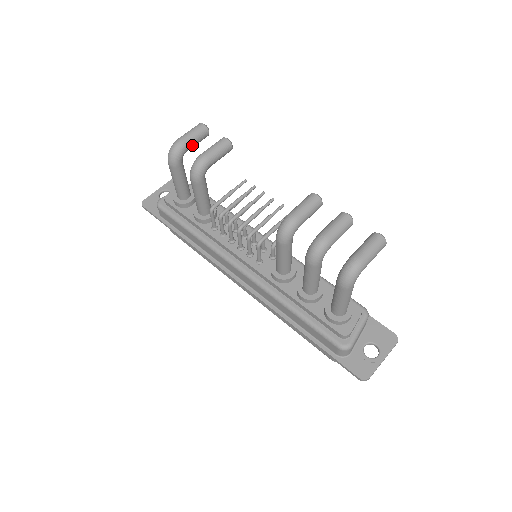
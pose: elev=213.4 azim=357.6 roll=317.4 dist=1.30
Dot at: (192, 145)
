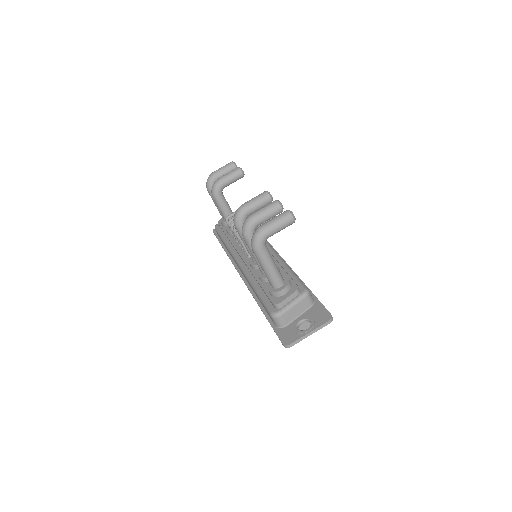
Dot at: occluded
